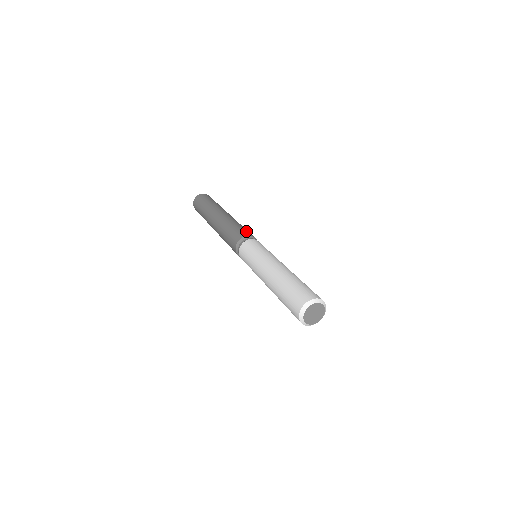
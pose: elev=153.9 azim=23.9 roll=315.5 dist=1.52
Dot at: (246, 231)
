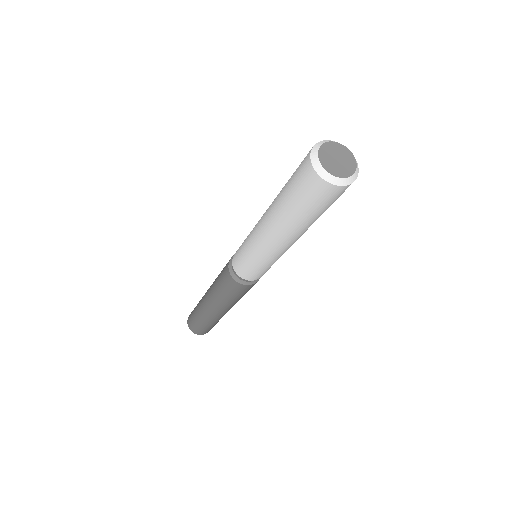
Dot at: occluded
